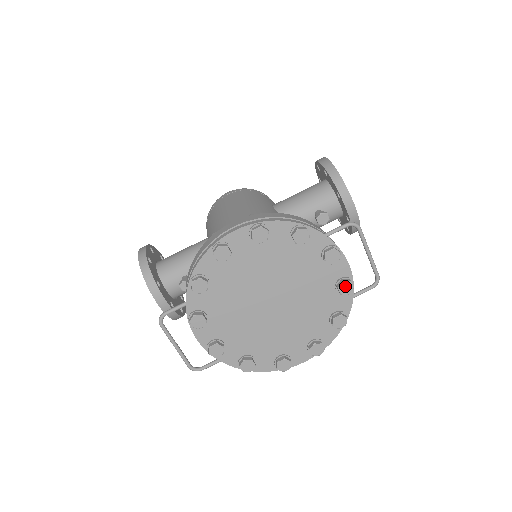
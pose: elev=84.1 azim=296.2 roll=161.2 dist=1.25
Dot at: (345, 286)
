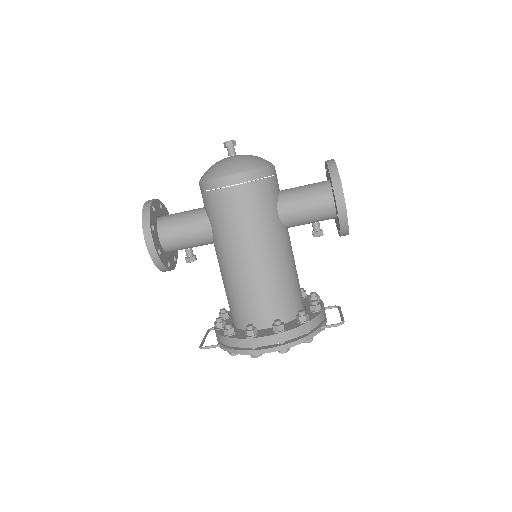
Dot at: occluded
